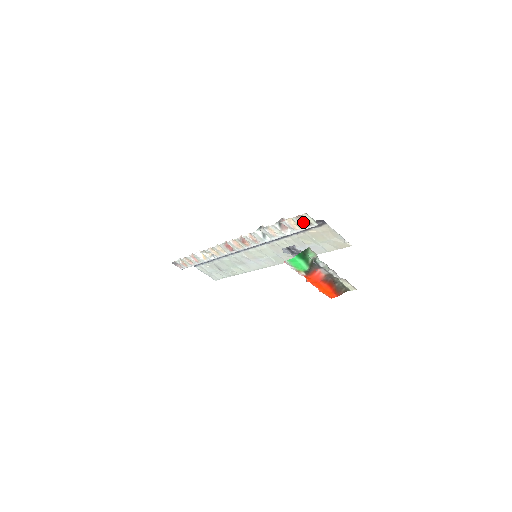
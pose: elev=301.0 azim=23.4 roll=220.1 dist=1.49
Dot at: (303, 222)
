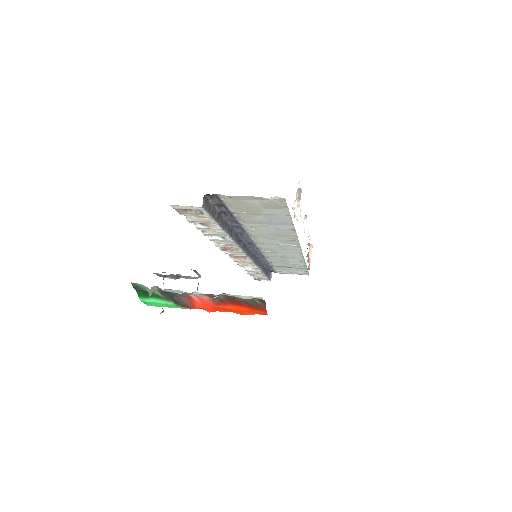
Dot at: (192, 213)
